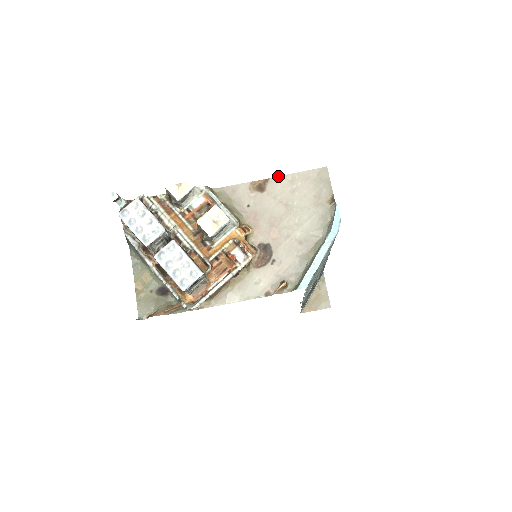
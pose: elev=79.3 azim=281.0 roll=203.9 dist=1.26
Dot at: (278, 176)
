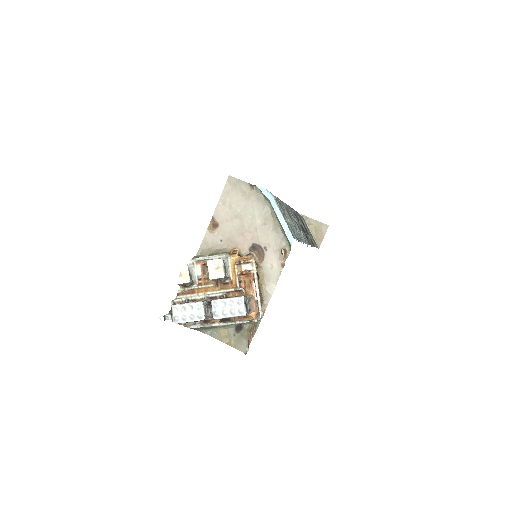
Dot at: (215, 210)
